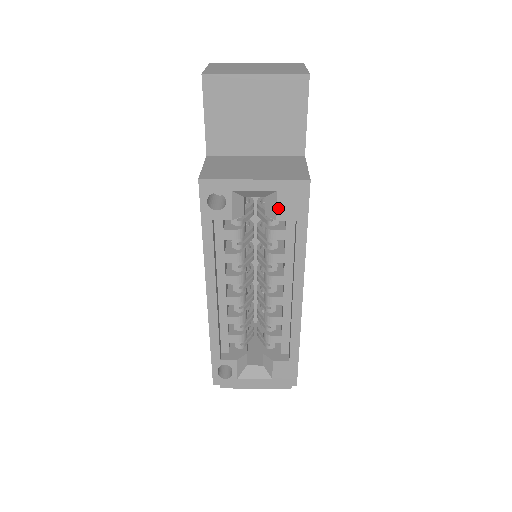
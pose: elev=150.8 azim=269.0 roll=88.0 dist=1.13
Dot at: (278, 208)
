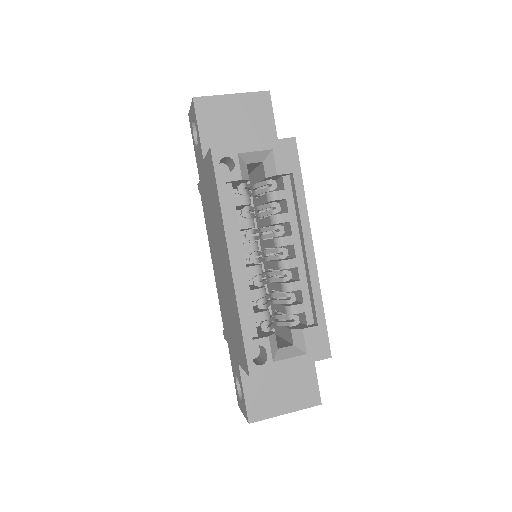
Dot at: (276, 164)
